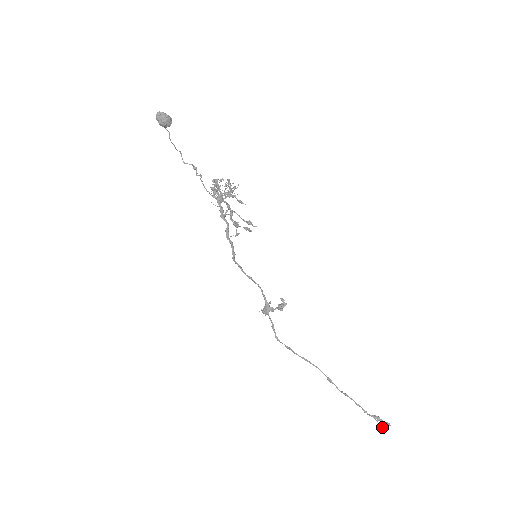
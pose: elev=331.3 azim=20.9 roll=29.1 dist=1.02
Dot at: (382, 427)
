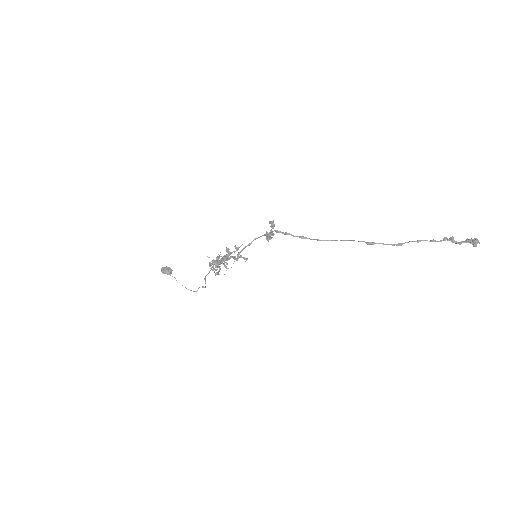
Dot at: (475, 246)
